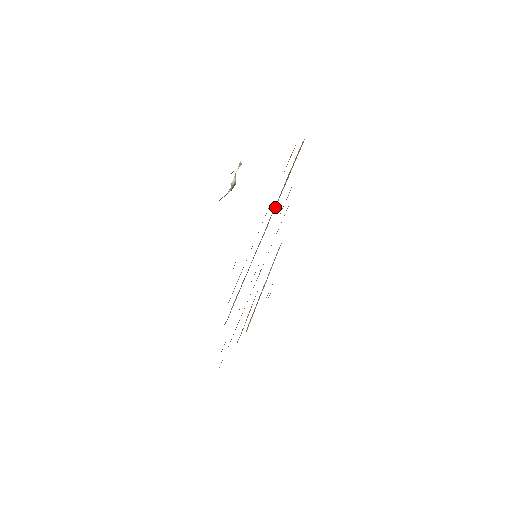
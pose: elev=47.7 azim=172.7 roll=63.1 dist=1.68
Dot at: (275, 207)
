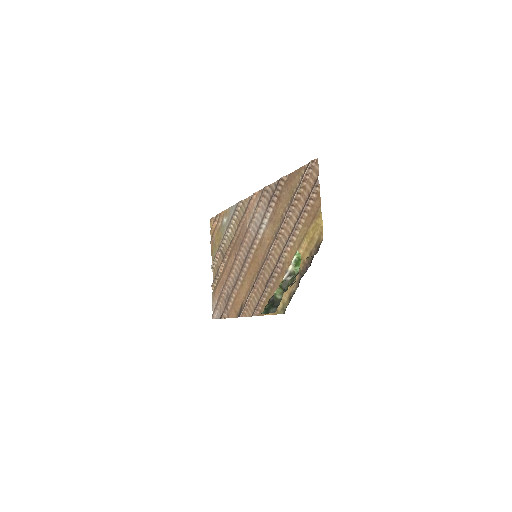
Dot at: (285, 227)
